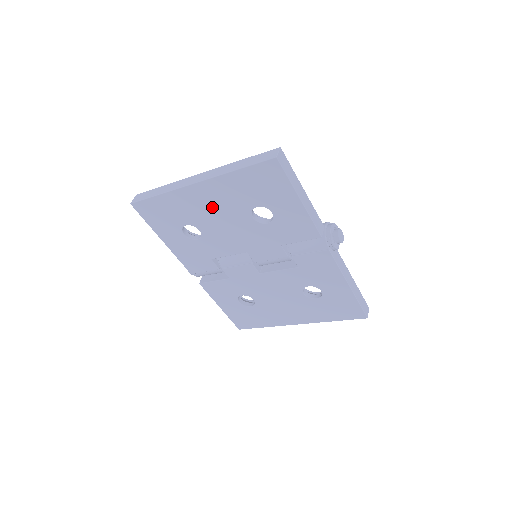
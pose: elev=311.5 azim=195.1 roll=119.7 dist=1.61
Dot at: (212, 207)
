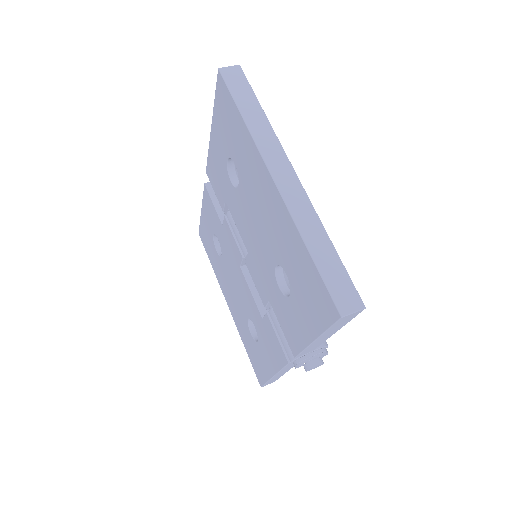
Dot at: (263, 205)
